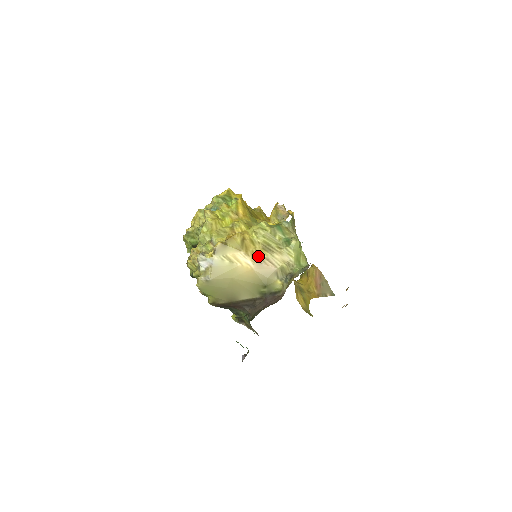
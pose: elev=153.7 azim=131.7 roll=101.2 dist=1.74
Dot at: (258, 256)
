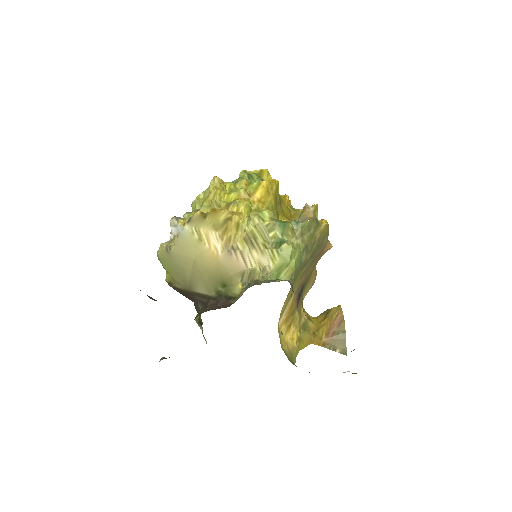
Dot at: (233, 244)
